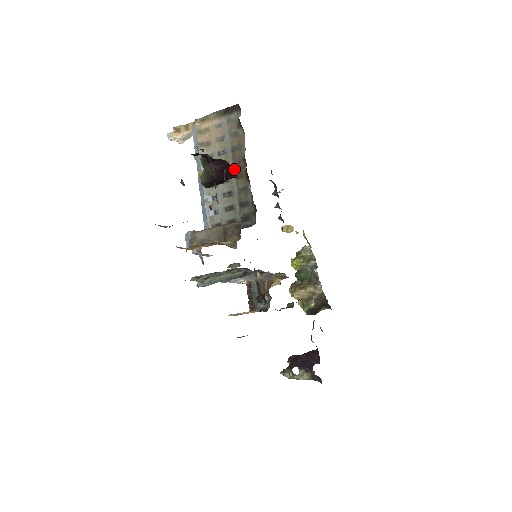
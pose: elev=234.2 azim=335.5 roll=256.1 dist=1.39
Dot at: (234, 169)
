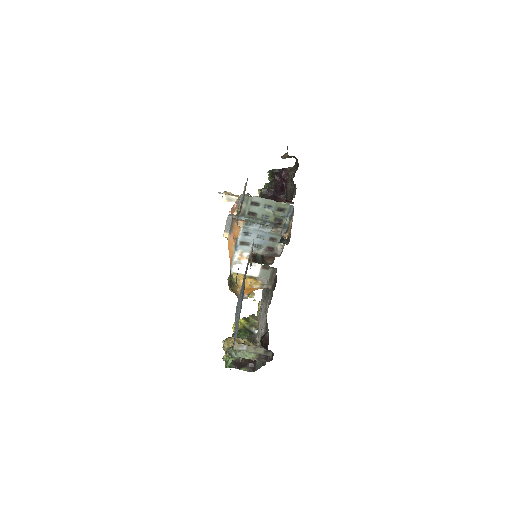
Dot at: occluded
